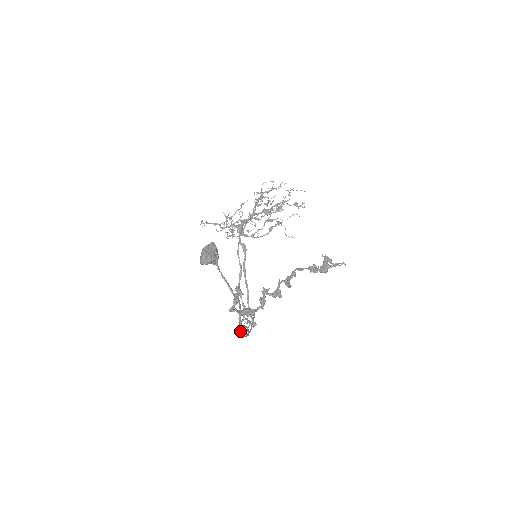
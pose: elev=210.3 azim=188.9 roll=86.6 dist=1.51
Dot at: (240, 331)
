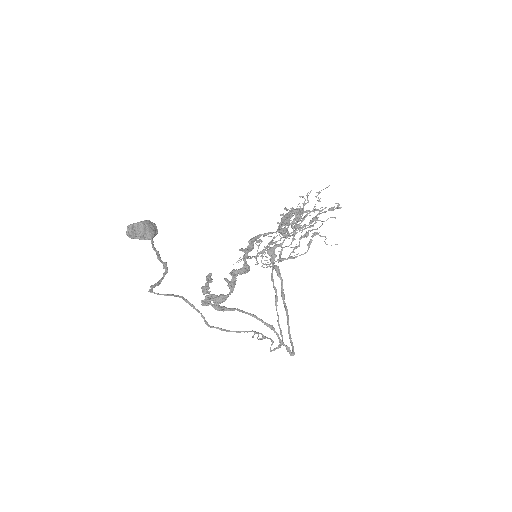
Dot at: (151, 288)
